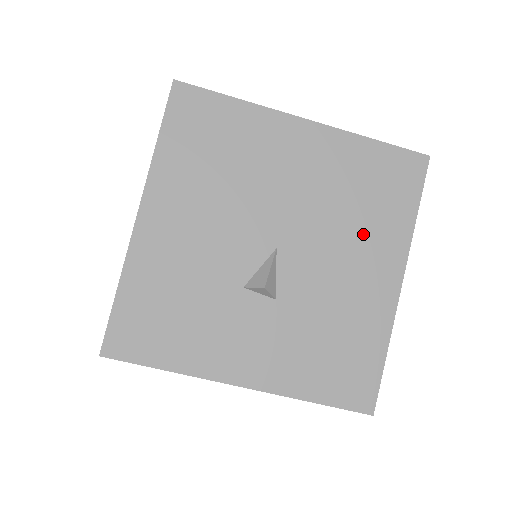
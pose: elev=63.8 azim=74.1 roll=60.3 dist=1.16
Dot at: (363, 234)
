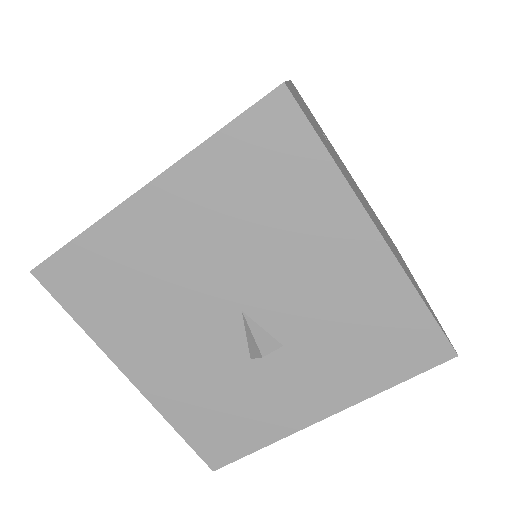
Dot at: (298, 229)
